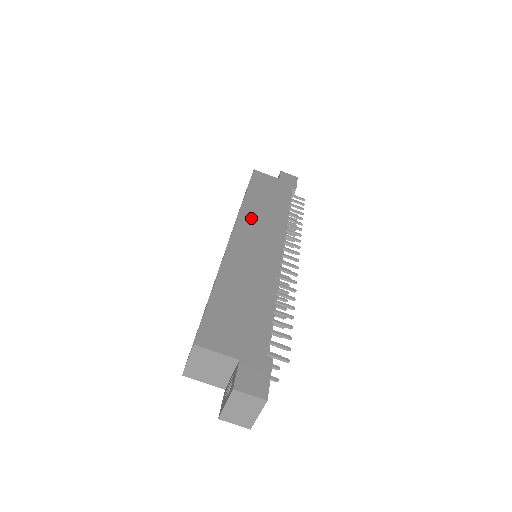
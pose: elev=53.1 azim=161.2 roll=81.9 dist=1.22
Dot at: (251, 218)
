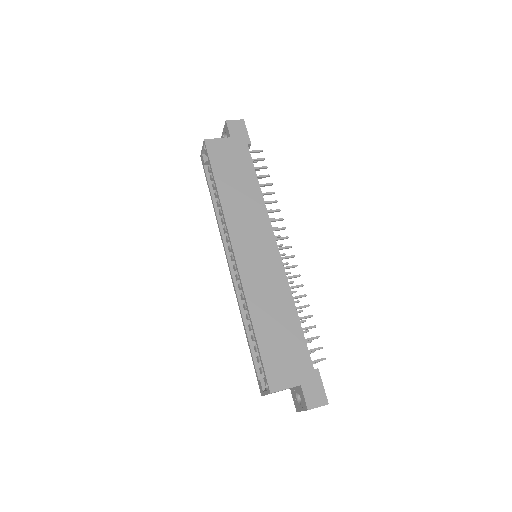
Dot at: (238, 223)
